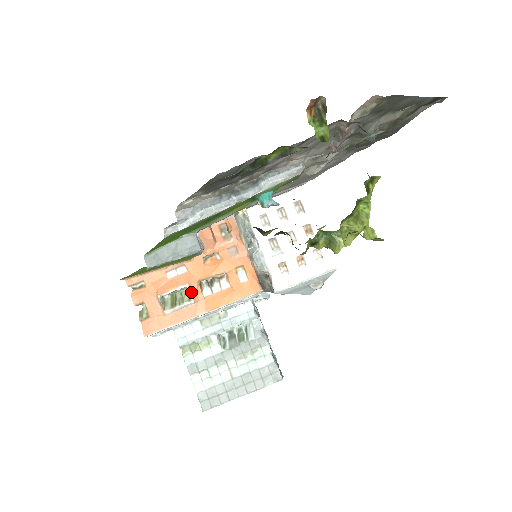
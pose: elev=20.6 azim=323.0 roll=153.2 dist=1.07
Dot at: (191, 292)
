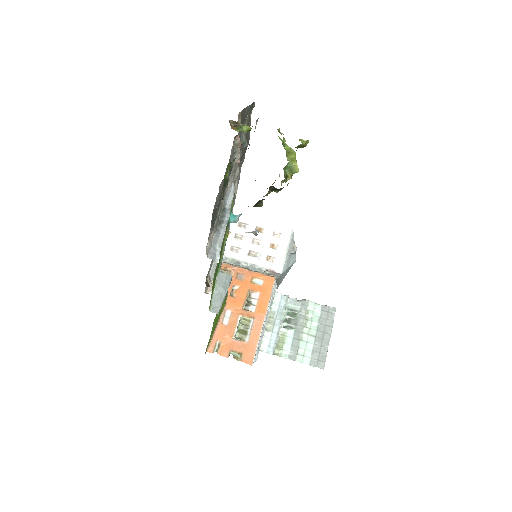
Dot at: (246, 317)
